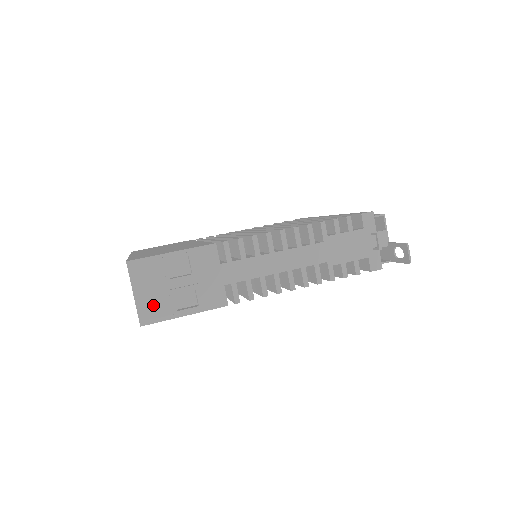
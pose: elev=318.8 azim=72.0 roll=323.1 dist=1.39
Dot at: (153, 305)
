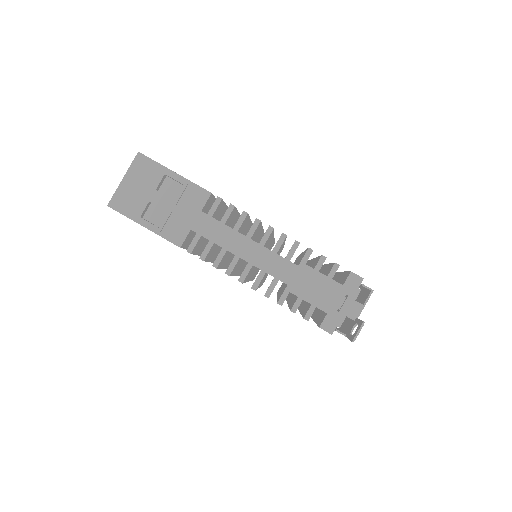
Dot at: (129, 198)
